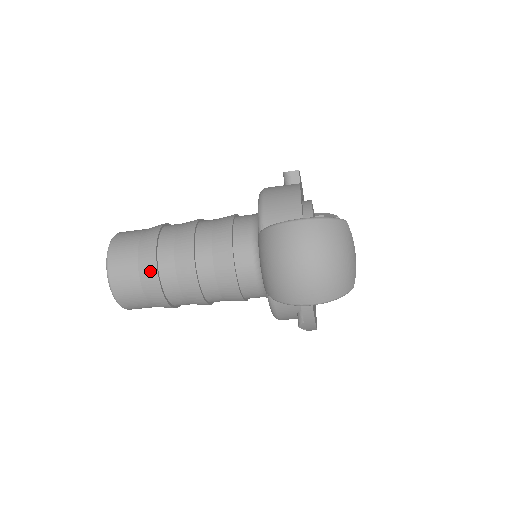
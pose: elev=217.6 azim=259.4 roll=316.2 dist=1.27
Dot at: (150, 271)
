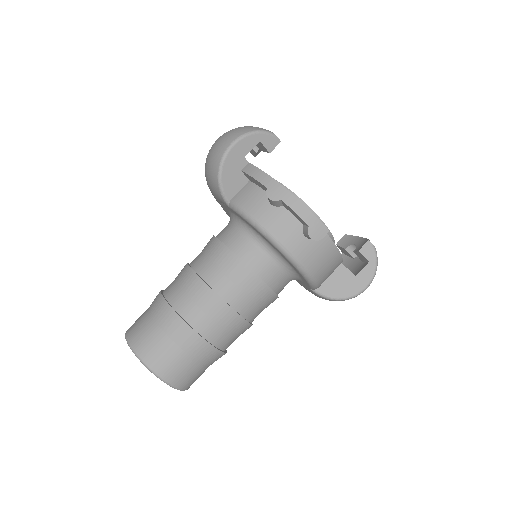
Dot at: (156, 298)
